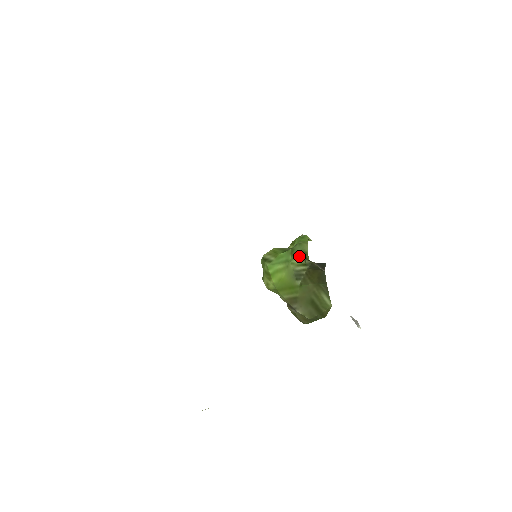
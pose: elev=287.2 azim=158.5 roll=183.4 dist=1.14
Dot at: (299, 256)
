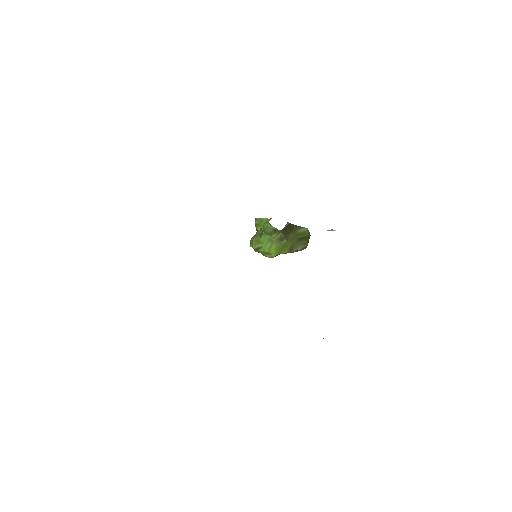
Dot at: (273, 233)
